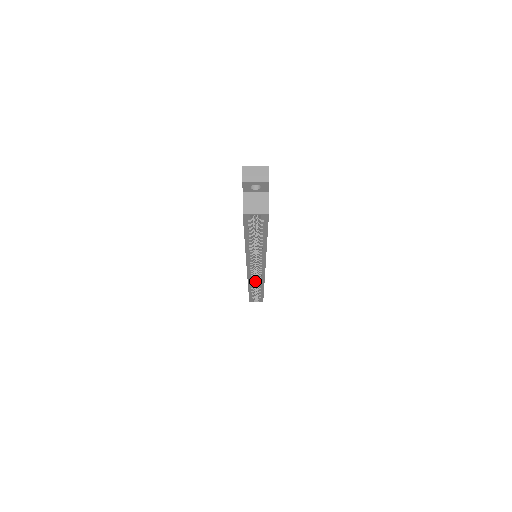
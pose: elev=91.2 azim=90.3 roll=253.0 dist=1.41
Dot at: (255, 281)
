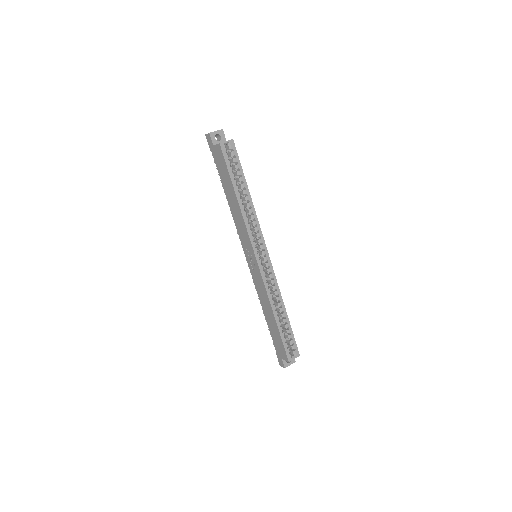
Dot at: occluded
